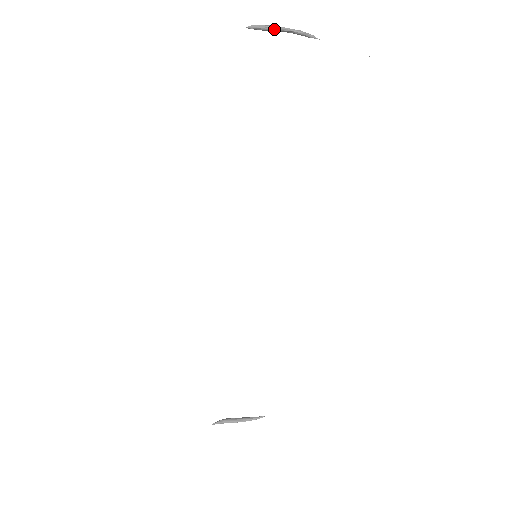
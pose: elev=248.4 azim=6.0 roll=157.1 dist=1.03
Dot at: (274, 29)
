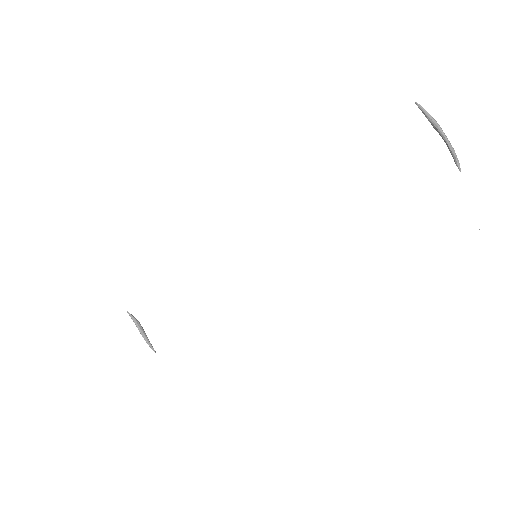
Dot at: (436, 127)
